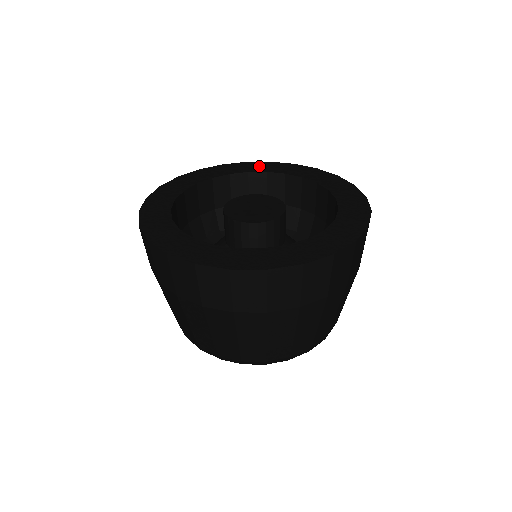
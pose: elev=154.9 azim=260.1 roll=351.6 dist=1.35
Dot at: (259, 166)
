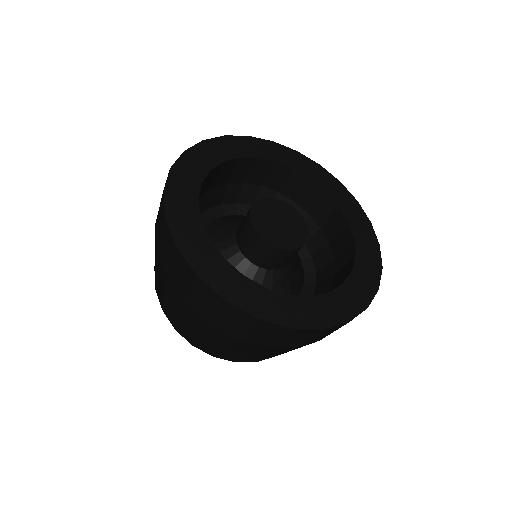
Dot at: (244, 145)
